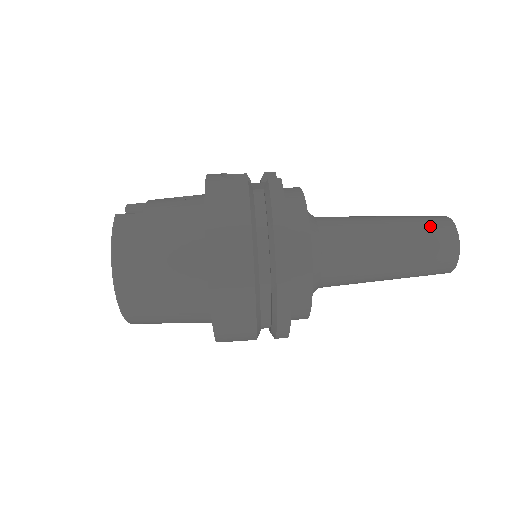
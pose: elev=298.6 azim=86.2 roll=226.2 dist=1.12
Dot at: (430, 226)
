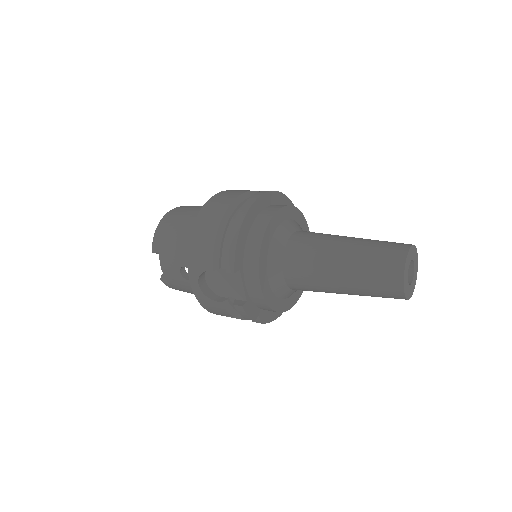
Dot at: occluded
